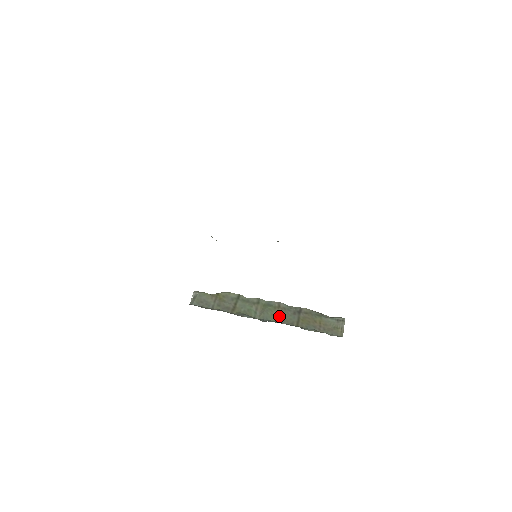
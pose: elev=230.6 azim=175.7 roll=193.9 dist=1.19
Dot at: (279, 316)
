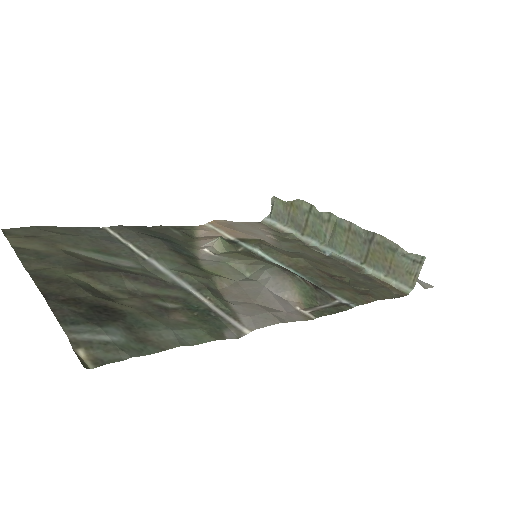
Dot at: (348, 244)
